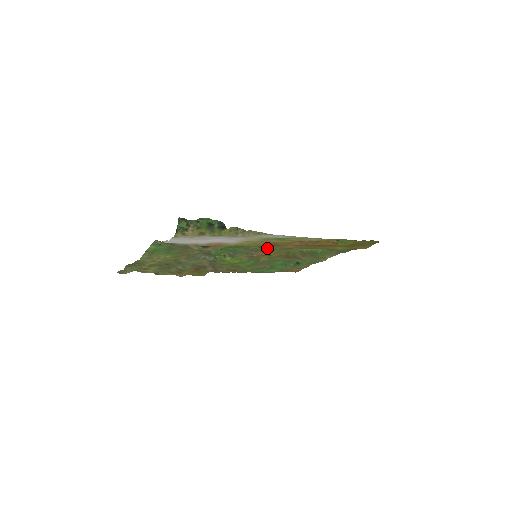
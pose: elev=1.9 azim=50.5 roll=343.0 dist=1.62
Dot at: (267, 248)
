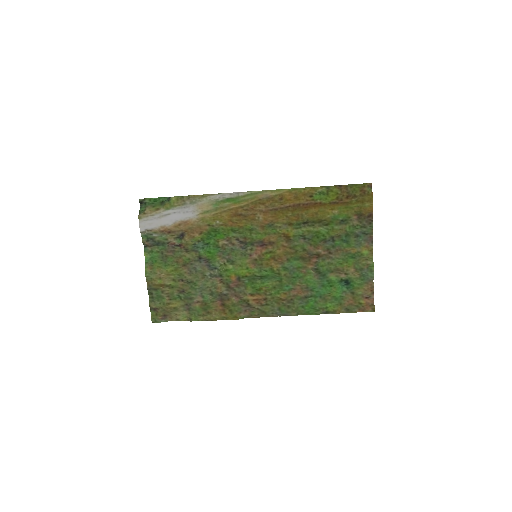
Dot at: (248, 232)
